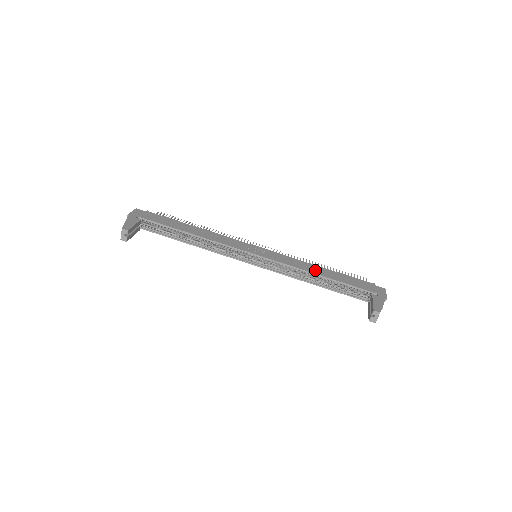
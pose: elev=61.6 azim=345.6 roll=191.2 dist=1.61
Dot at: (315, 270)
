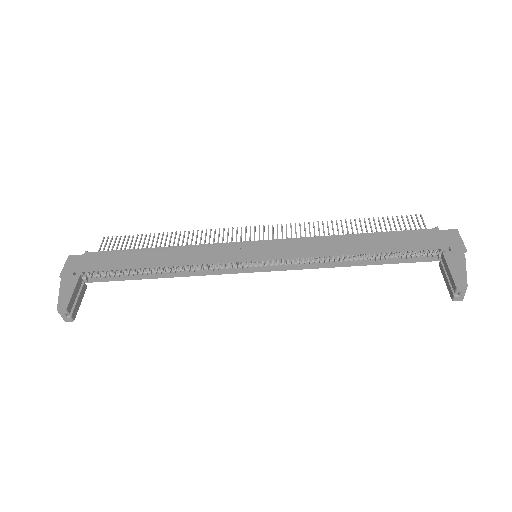
Dot at: (346, 246)
